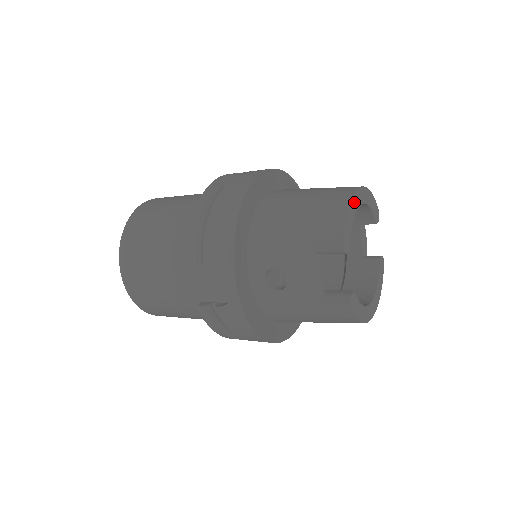
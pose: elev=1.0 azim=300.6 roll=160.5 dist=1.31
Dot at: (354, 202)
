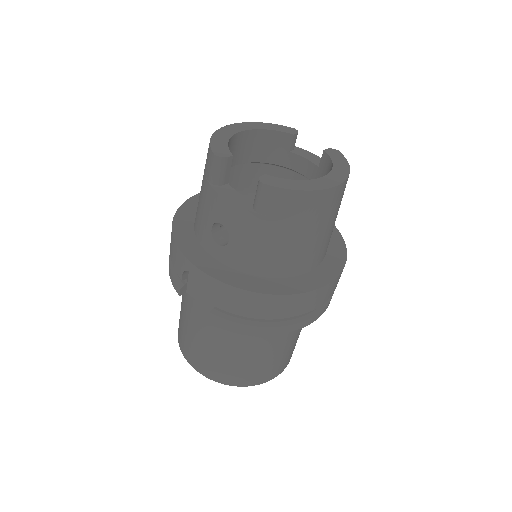
Dot at: (223, 132)
